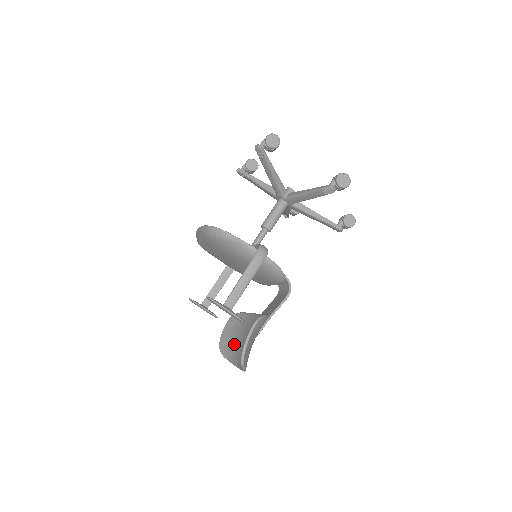
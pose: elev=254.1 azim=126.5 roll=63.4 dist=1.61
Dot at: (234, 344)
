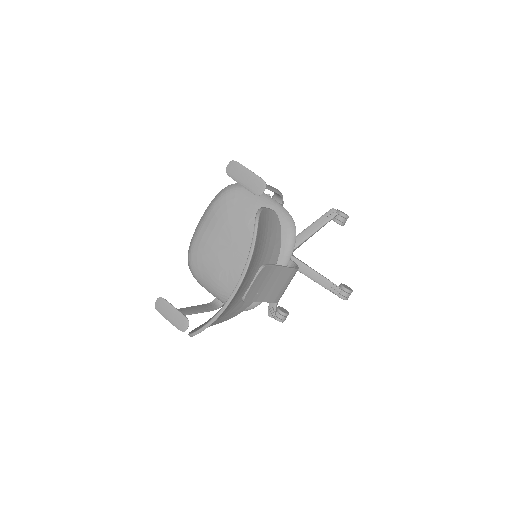
Dot at: occluded
